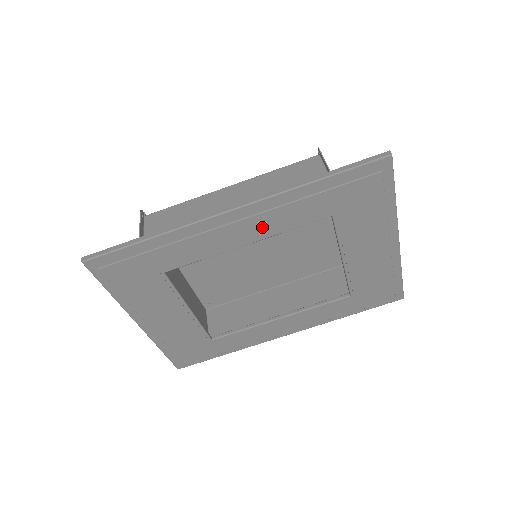
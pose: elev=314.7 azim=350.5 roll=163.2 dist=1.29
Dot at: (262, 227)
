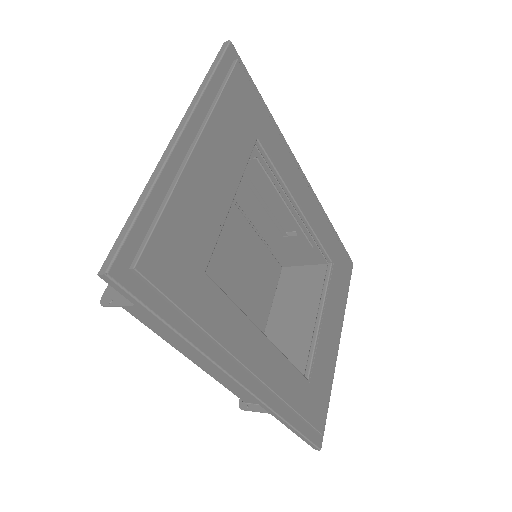
Dot at: (311, 211)
